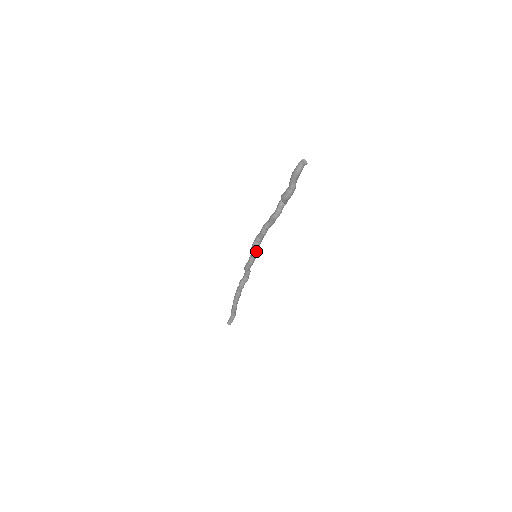
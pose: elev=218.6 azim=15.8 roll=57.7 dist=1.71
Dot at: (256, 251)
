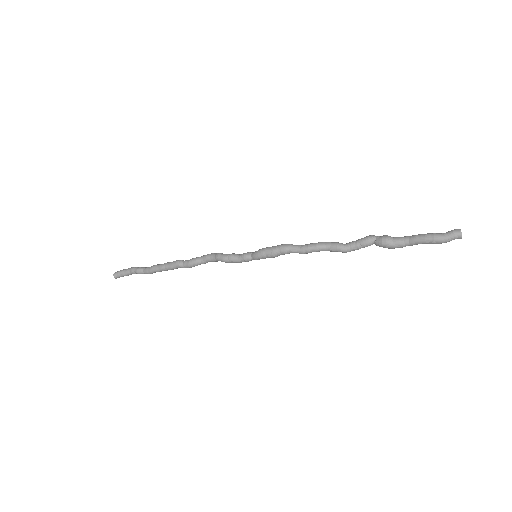
Dot at: (266, 257)
